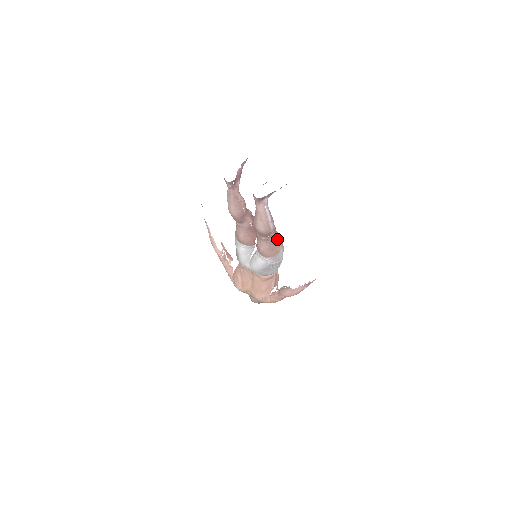
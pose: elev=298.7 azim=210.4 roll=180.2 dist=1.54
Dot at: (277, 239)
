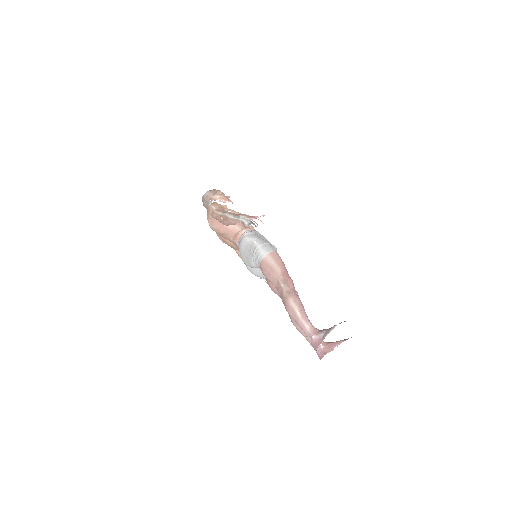
Dot at: occluded
